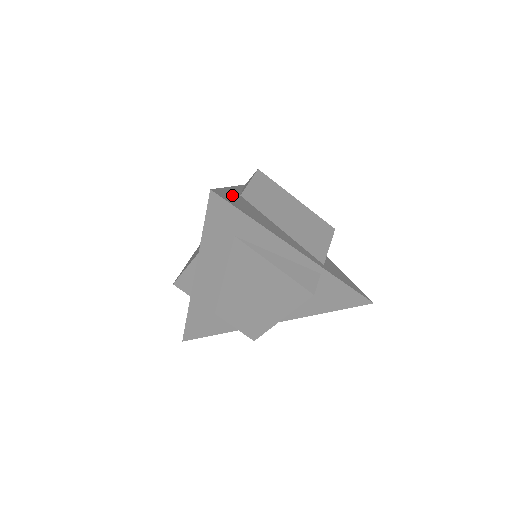
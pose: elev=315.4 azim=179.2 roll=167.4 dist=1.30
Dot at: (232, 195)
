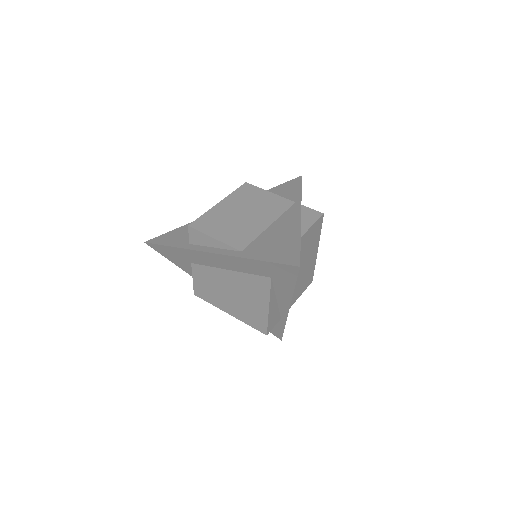
Dot at: occluded
